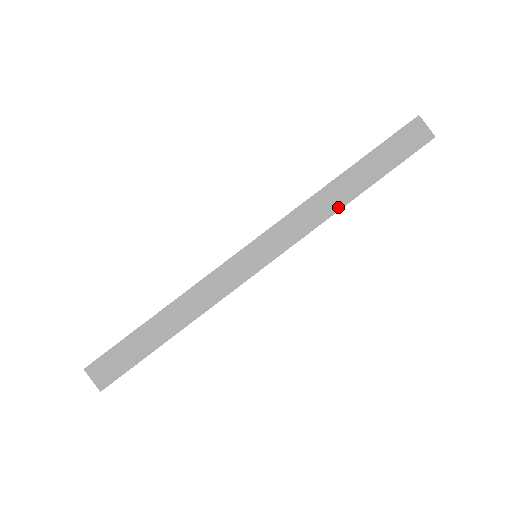
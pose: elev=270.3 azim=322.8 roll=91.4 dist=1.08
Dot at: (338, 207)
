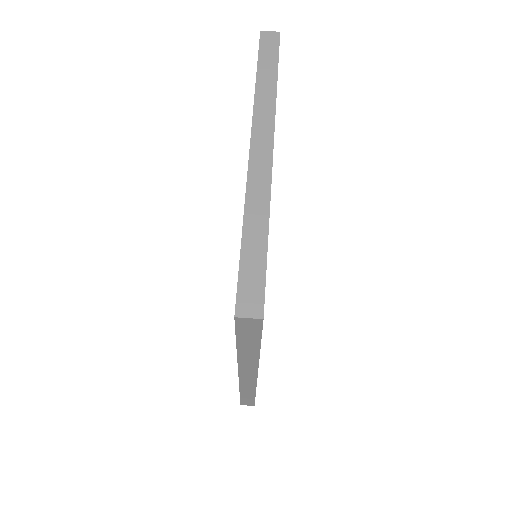
Dot at: (274, 95)
